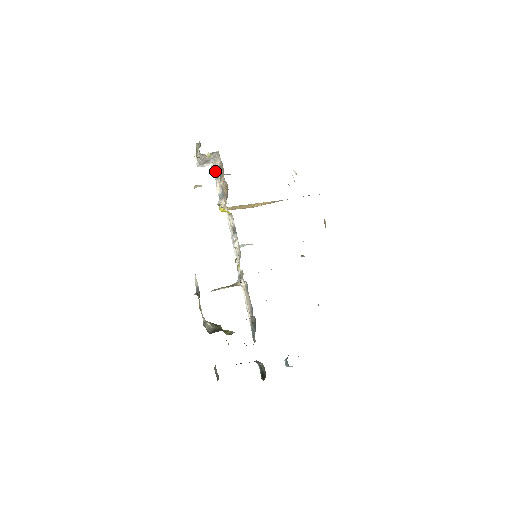
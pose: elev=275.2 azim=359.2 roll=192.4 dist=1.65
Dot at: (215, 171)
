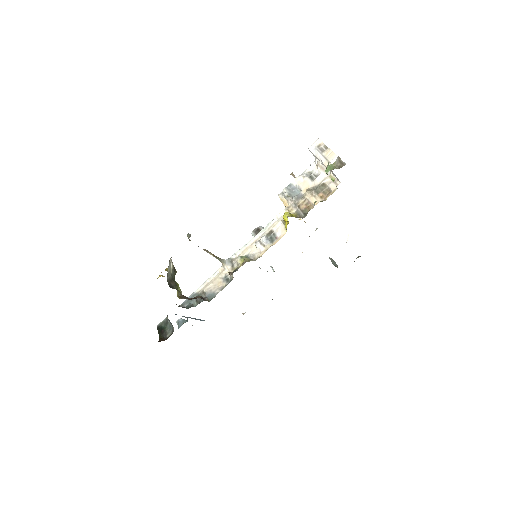
Dot at: (313, 168)
